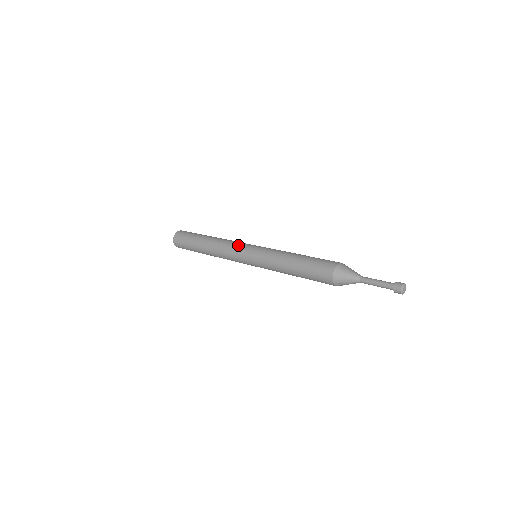
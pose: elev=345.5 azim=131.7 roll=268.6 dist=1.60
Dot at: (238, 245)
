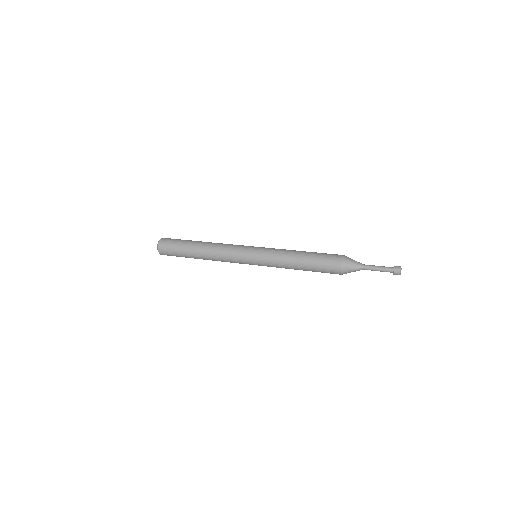
Dot at: (240, 245)
